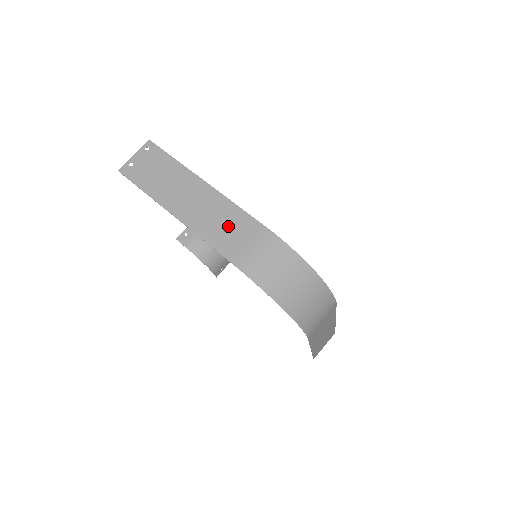
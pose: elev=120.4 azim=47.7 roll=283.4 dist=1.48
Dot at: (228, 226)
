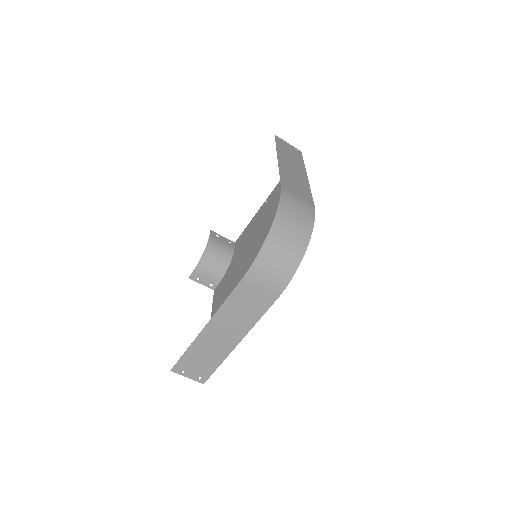
Dot at: (297, 185)
